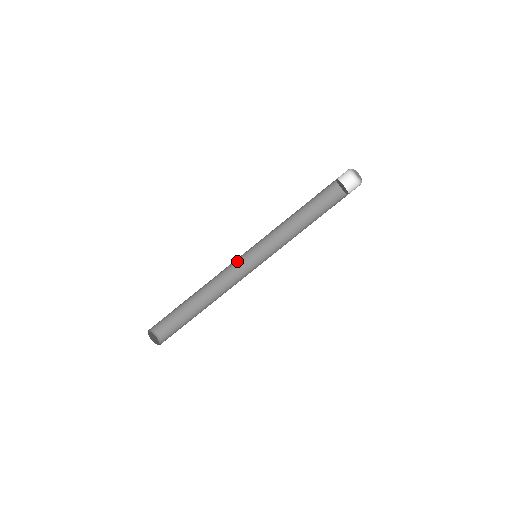
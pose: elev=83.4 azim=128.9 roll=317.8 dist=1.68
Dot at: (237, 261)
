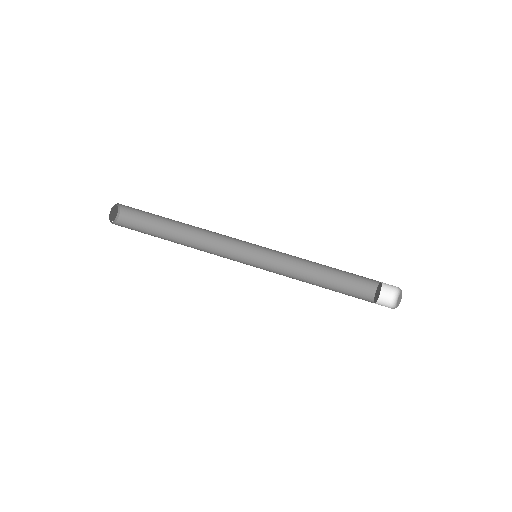
Dot at: (236, 253)
